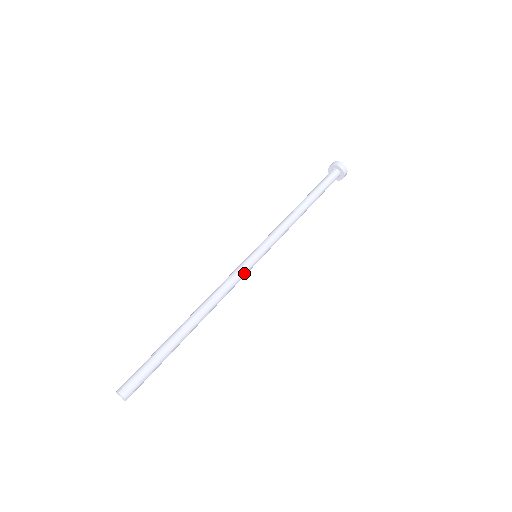
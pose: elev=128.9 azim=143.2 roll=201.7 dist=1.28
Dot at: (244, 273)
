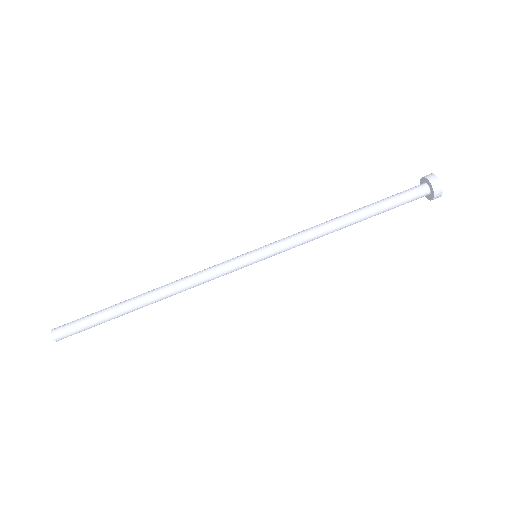
Dot at: (230, 272)
